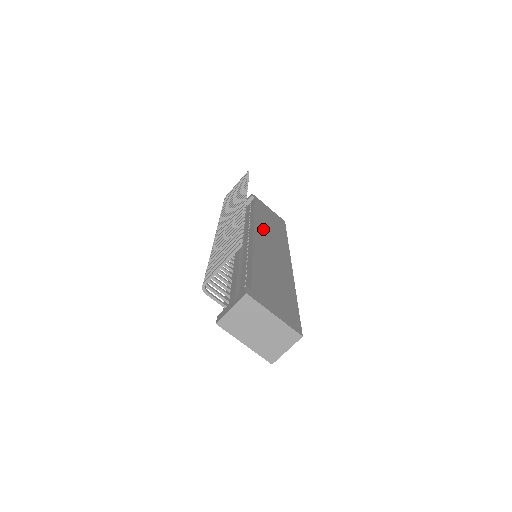
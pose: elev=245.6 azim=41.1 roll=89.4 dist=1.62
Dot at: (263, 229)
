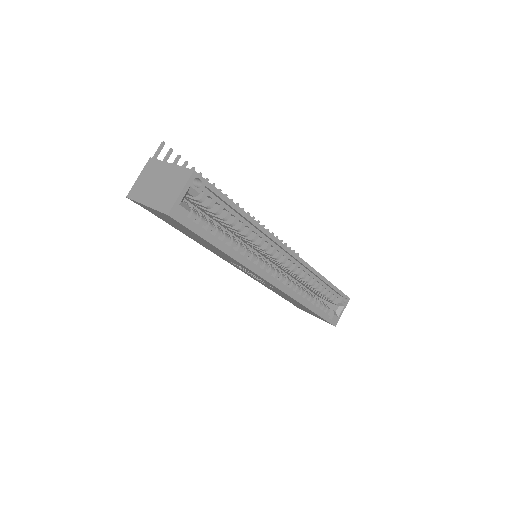
Dot at: occluded
